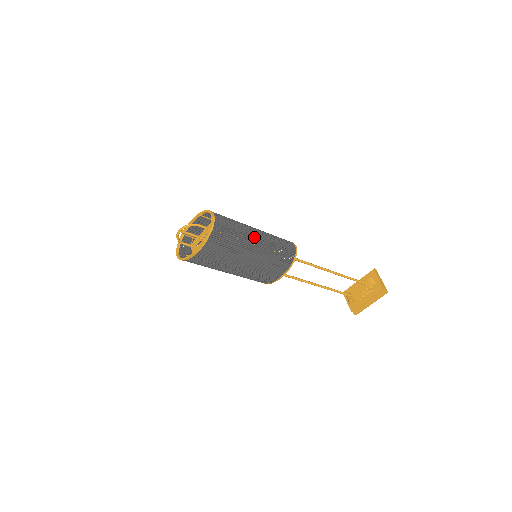
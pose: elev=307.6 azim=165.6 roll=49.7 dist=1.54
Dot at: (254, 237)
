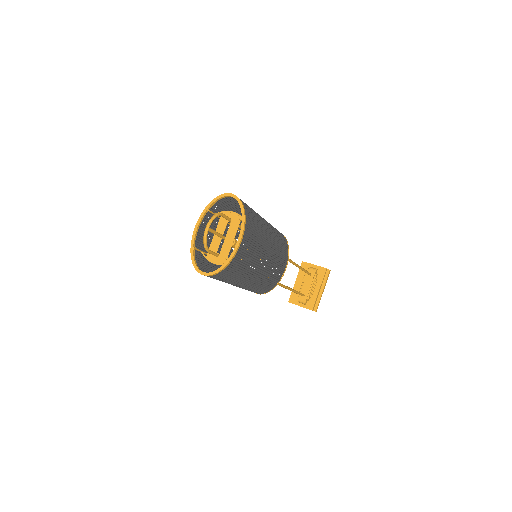
Dot at: (262, 219)
